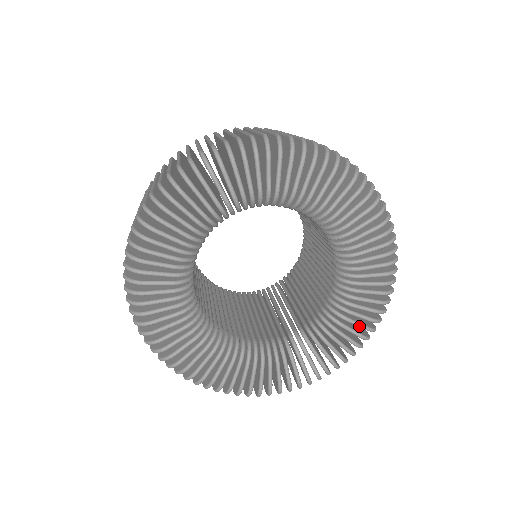
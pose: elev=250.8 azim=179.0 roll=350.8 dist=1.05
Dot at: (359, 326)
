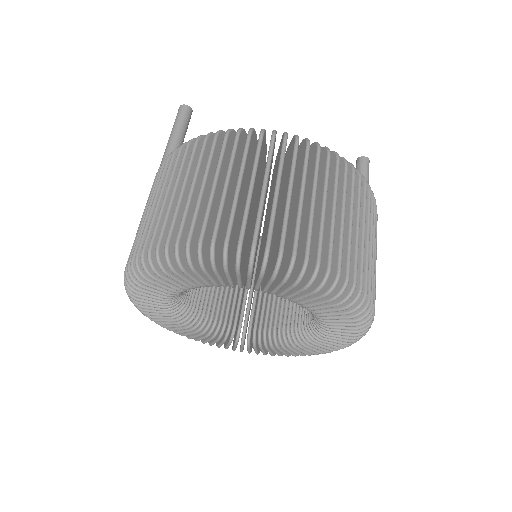
Dot at: occluded
